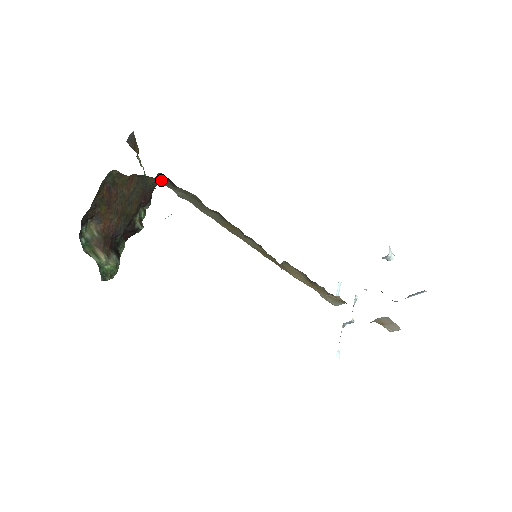
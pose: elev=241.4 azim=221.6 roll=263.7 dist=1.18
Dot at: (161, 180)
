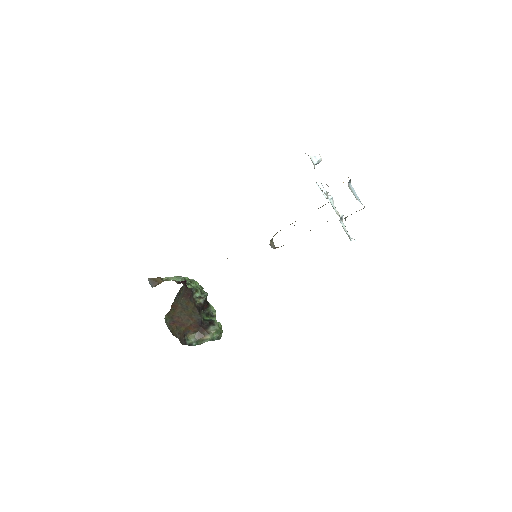
Dot at: (181, 288)
